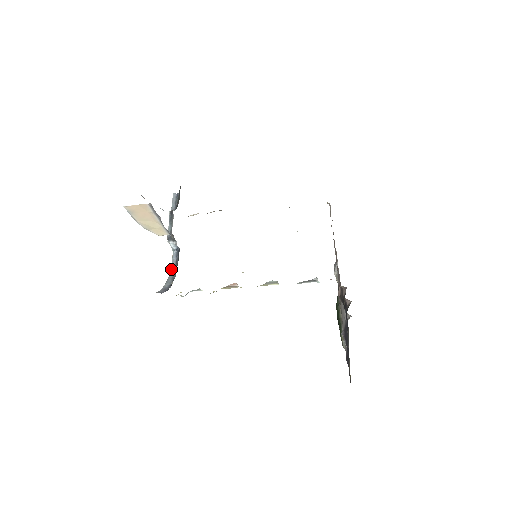
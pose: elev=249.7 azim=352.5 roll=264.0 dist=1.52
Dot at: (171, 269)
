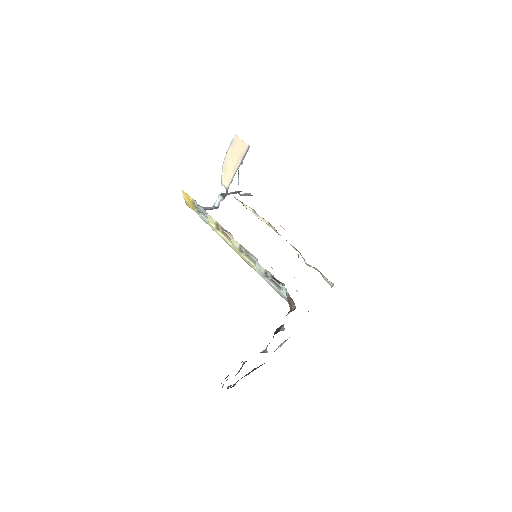
Dot at: occluded
